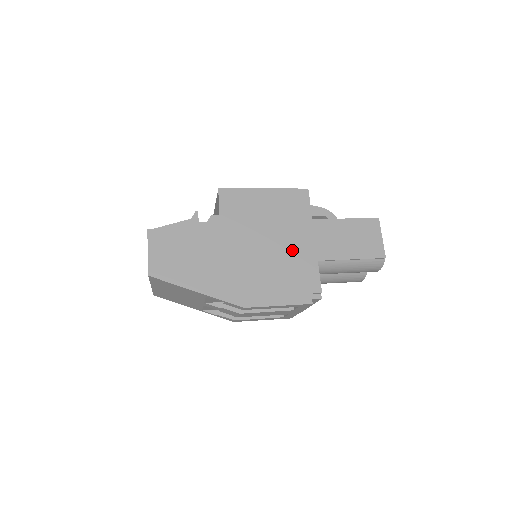
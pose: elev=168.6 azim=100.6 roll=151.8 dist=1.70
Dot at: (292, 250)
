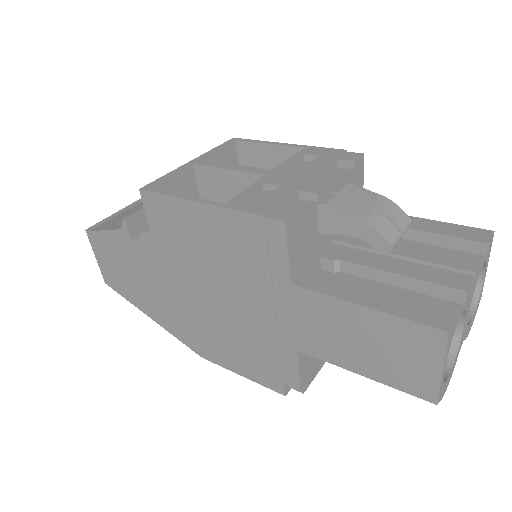
Dot at: (255, 320)
